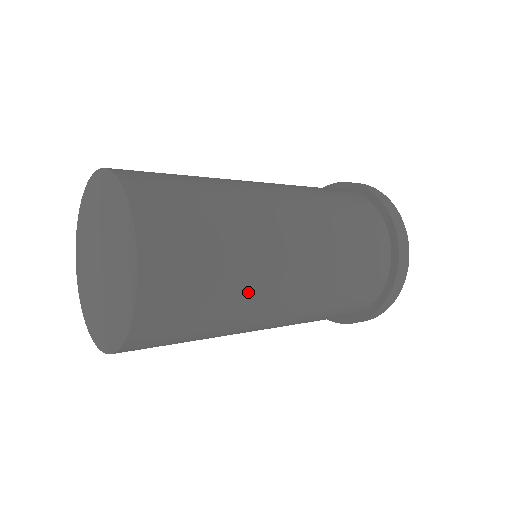
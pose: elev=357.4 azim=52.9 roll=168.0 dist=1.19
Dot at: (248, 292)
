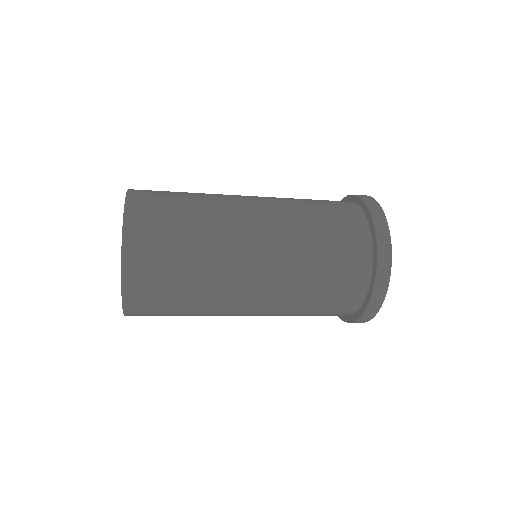
Dot at: (213, 286)
